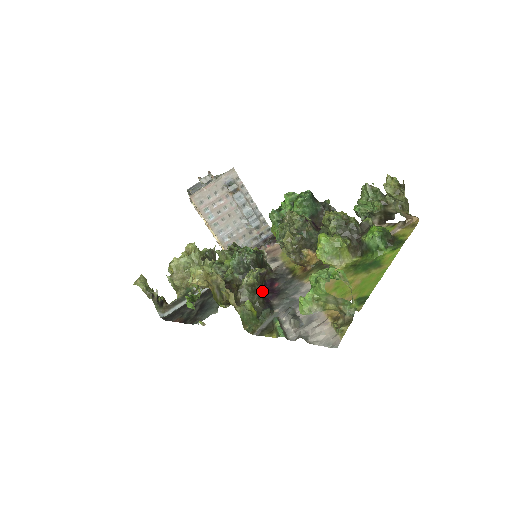
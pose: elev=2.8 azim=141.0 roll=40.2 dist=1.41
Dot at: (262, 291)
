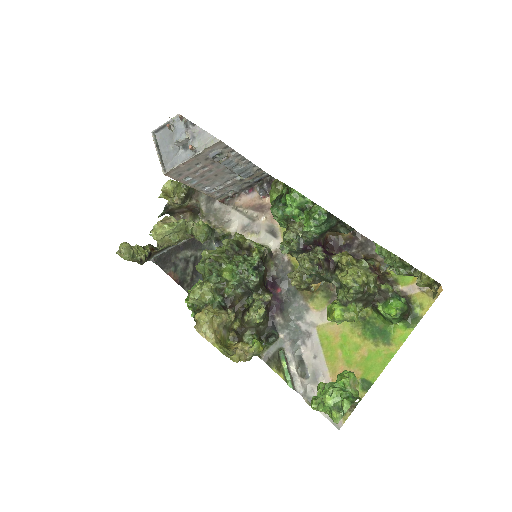
Dot at: occluded
